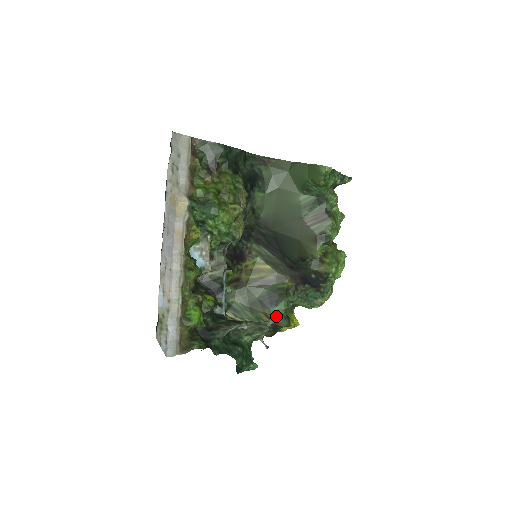
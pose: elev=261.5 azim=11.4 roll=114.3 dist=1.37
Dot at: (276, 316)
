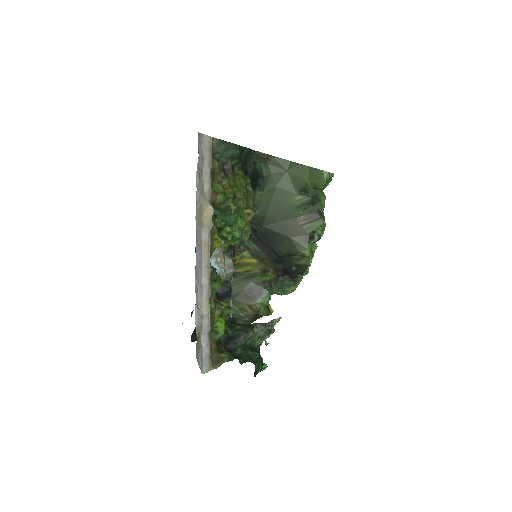
Dot at: occluded
